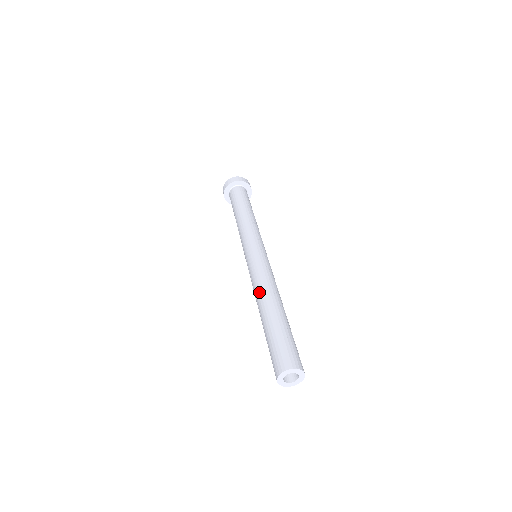
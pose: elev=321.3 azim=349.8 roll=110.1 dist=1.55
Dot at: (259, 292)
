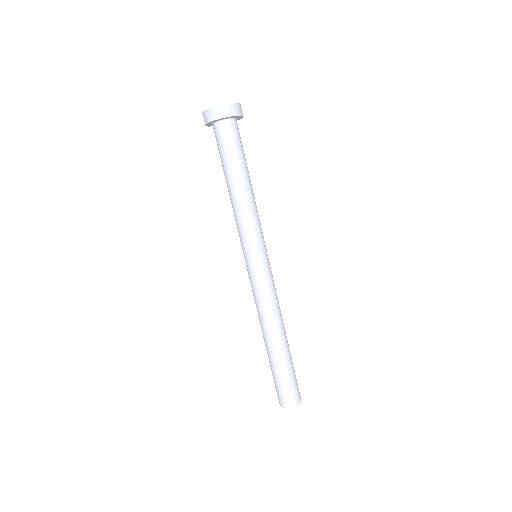
Dot at: (259, 320)
